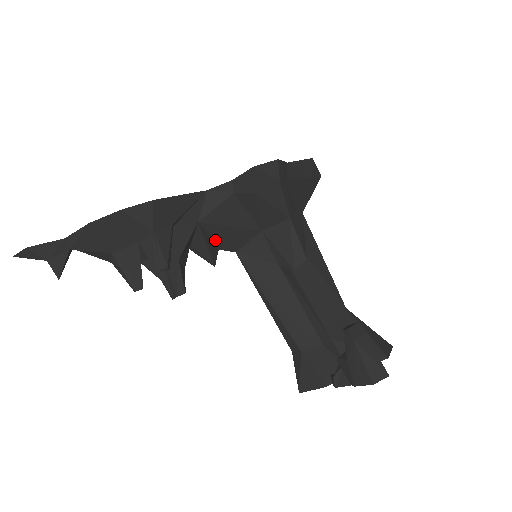
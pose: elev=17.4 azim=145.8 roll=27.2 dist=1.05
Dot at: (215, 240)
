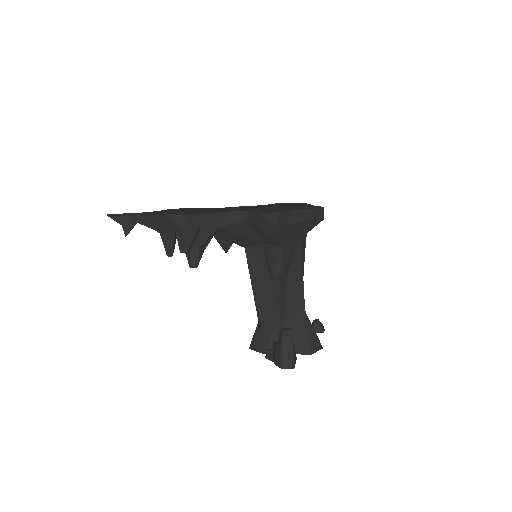
Dot at: (231, 238)
